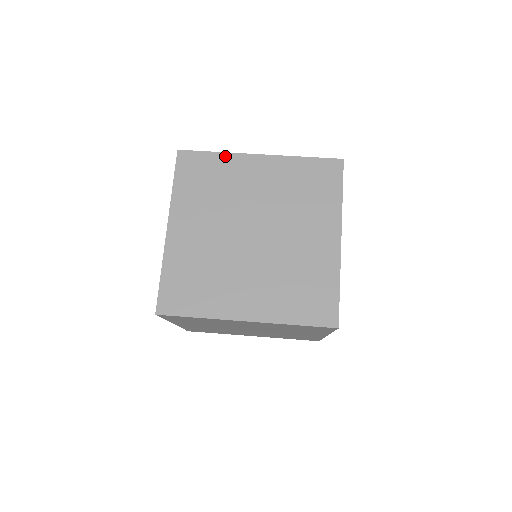
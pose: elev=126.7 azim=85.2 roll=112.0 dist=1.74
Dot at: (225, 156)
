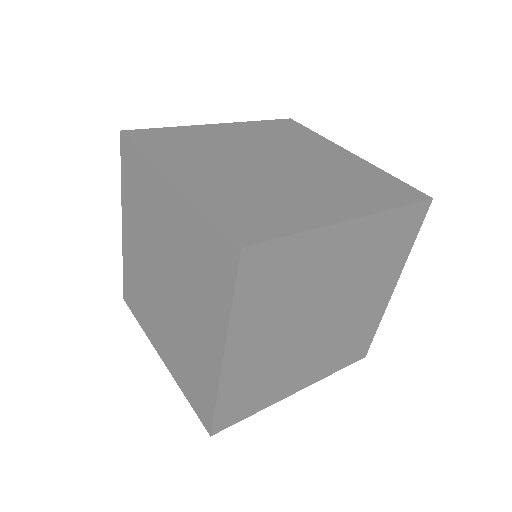
Dot at: (147, 162)
